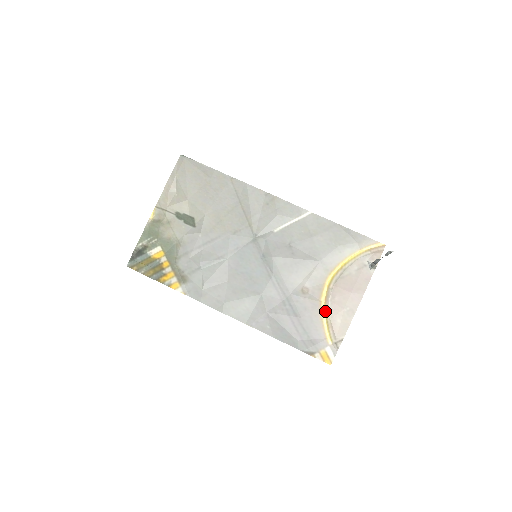
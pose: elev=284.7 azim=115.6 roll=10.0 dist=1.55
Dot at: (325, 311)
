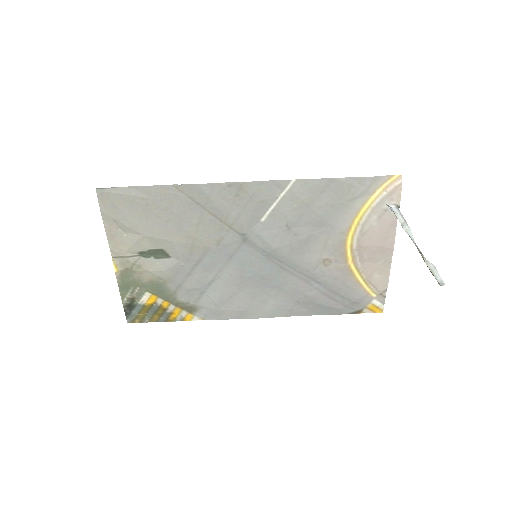
Dot at: (357, 272)
